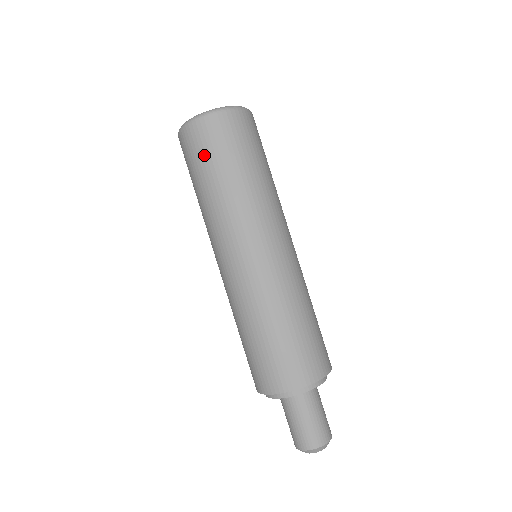
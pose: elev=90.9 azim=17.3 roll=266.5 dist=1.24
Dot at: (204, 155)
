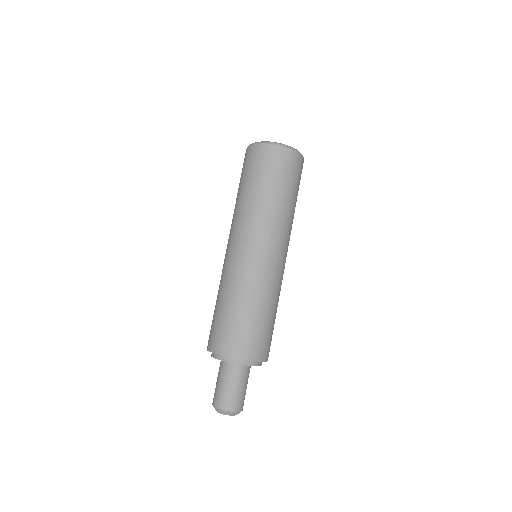
Dot at: (247, 170)
